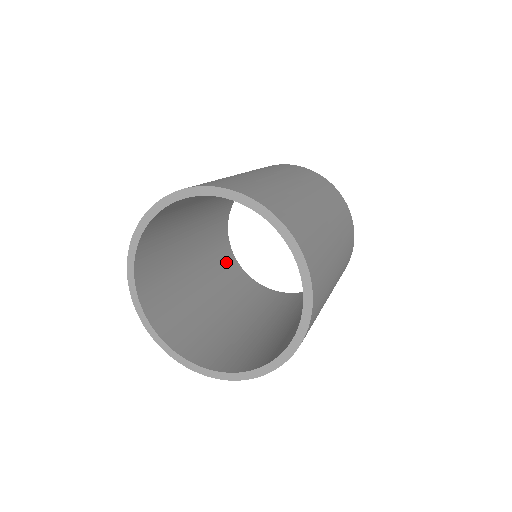
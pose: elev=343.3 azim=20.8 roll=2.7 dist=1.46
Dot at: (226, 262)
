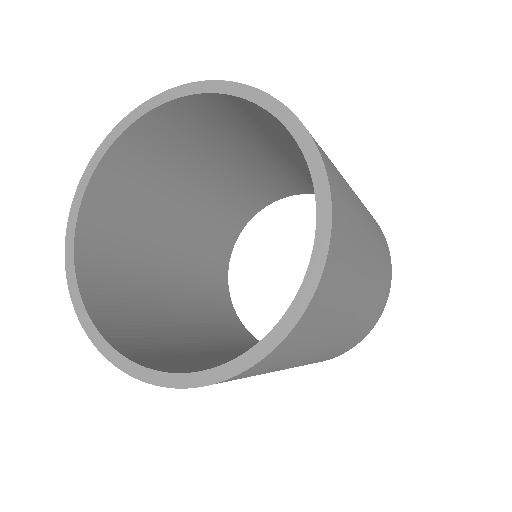
Dot at: (222, 310)
